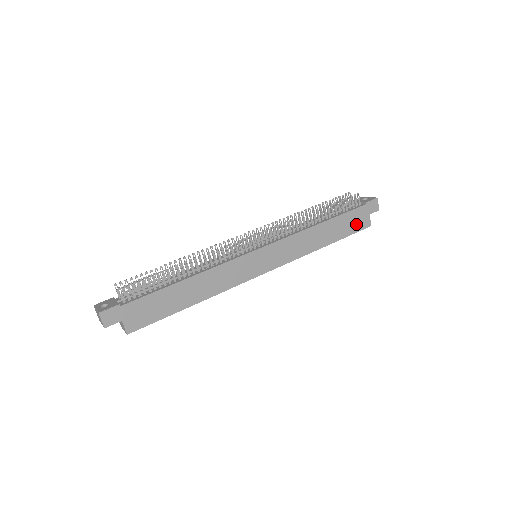
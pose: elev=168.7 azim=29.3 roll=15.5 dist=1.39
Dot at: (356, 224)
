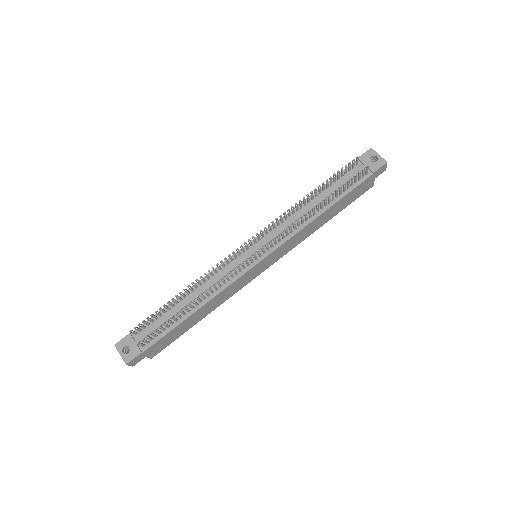
Dot at: (359, 193)
